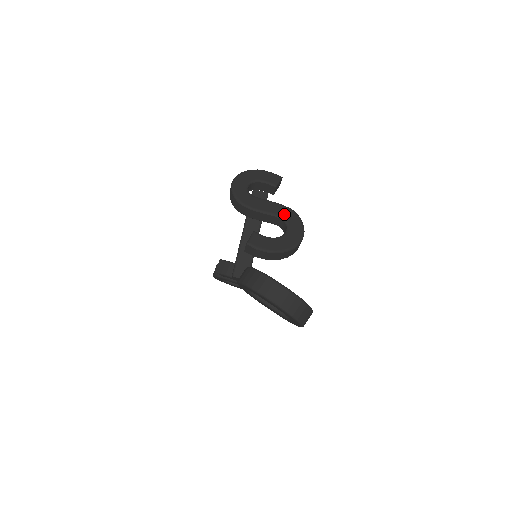
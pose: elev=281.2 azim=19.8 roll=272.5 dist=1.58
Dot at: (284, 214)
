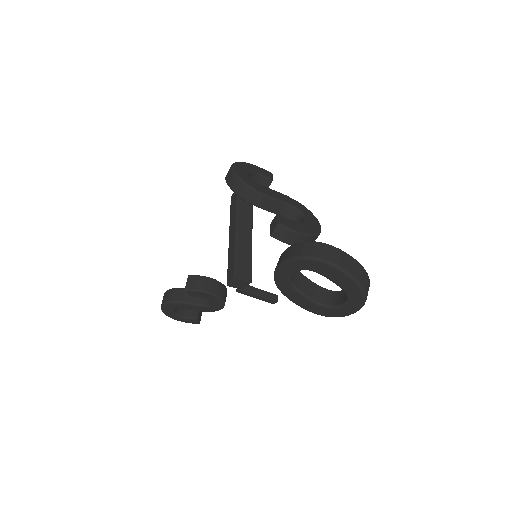
Dot at: (294, 203)
